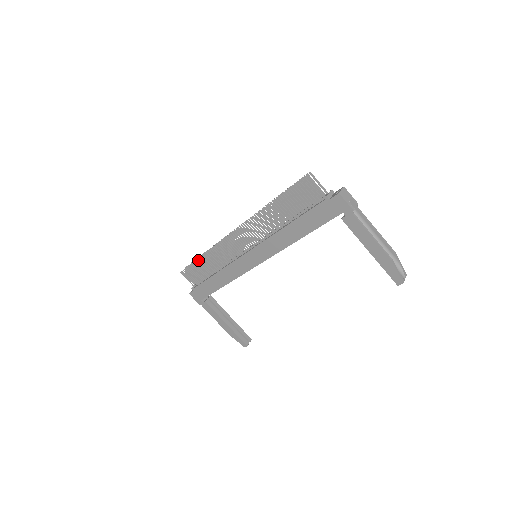
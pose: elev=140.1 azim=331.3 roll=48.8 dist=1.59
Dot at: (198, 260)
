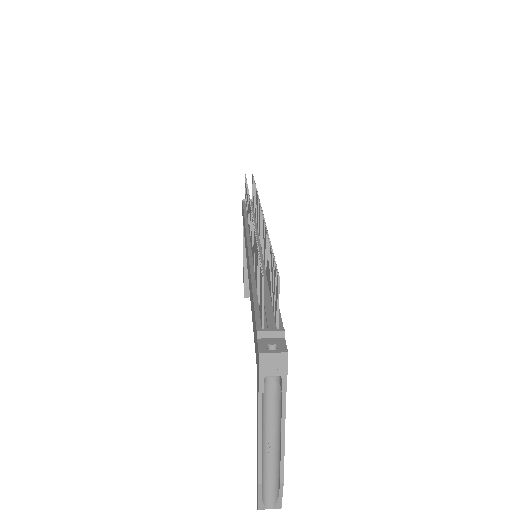
Dot at: occluded
